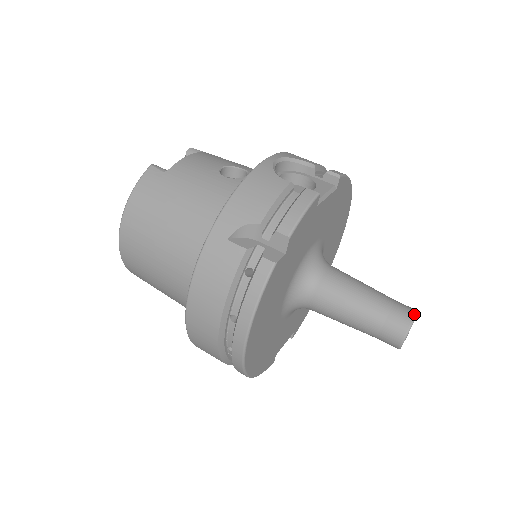
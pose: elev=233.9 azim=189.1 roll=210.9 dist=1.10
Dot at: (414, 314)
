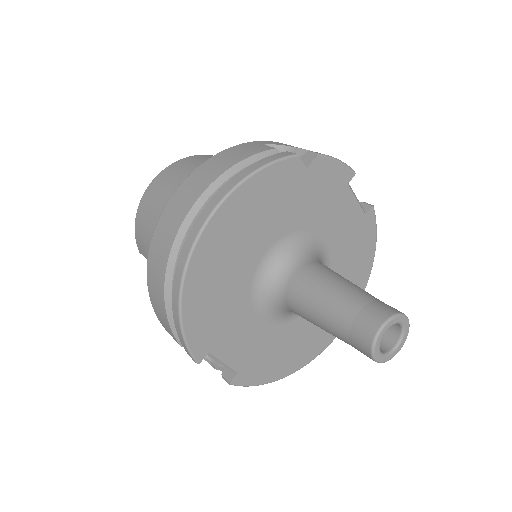
Dot at: occluded
